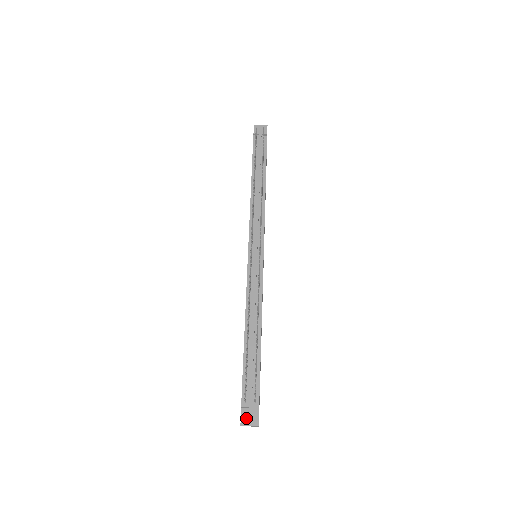
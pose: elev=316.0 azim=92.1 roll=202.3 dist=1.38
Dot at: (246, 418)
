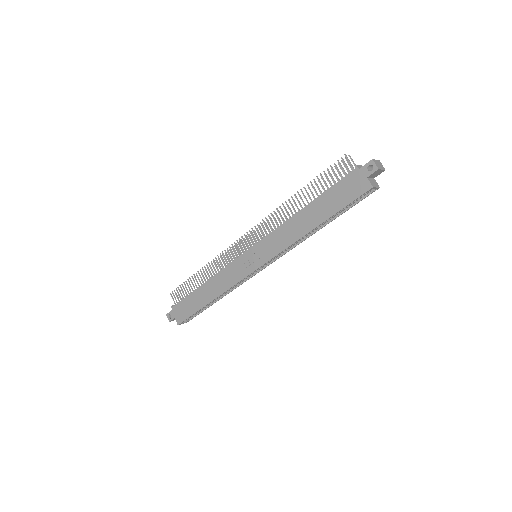
Dot at: (369, 164)
